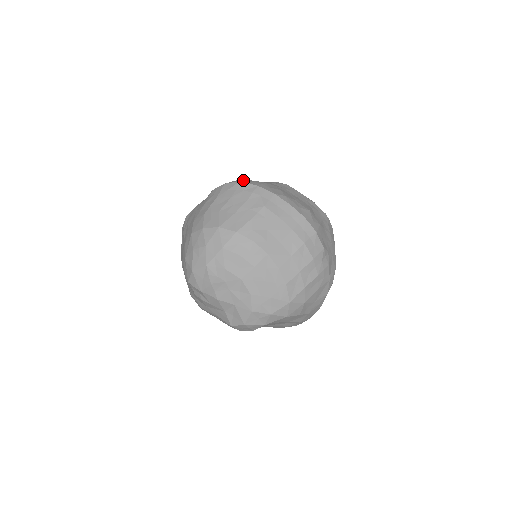
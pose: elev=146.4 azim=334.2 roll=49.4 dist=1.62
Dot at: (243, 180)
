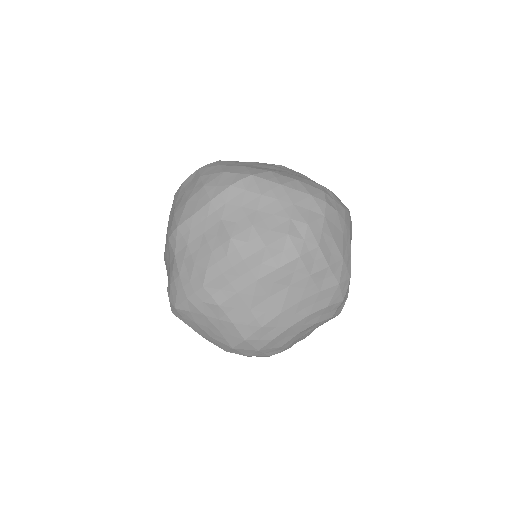
Dot at: (171, 296)
